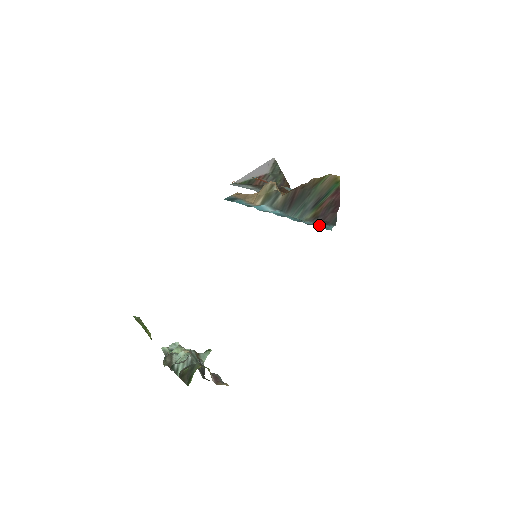
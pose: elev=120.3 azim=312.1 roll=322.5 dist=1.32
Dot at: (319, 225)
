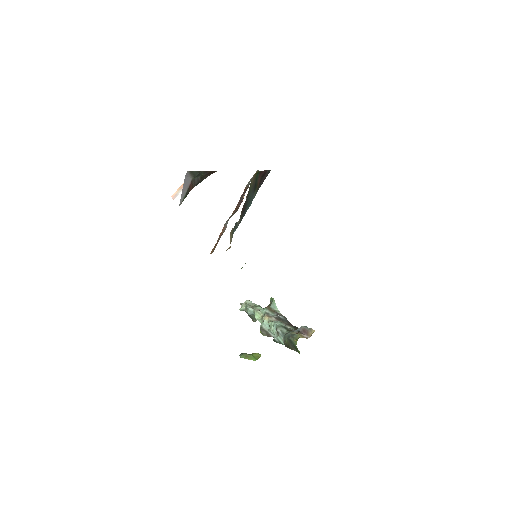
Dot at: occluded
